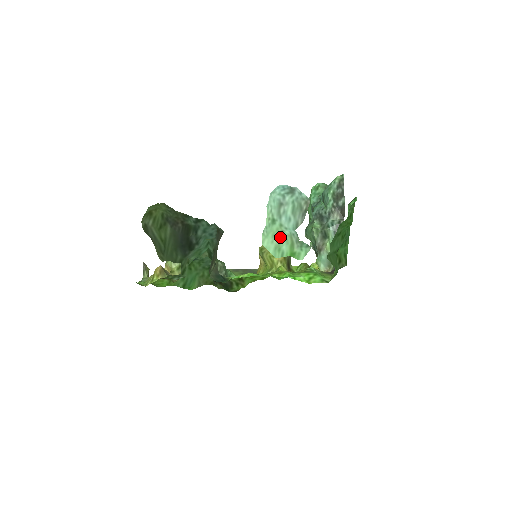
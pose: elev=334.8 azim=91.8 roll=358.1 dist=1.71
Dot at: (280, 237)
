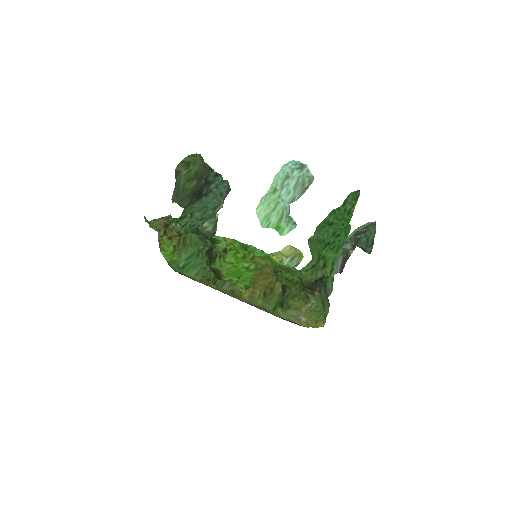
Dot at: (274, 207)
